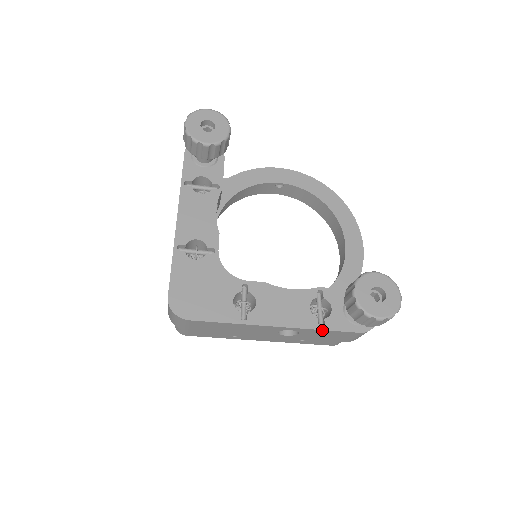
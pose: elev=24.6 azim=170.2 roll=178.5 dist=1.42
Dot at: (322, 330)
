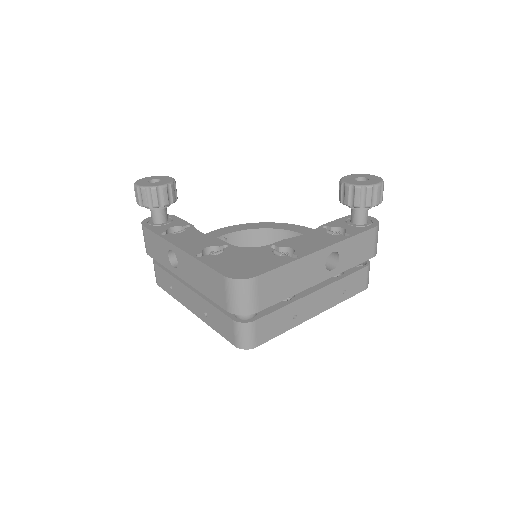
Dot at: (352, 237)
